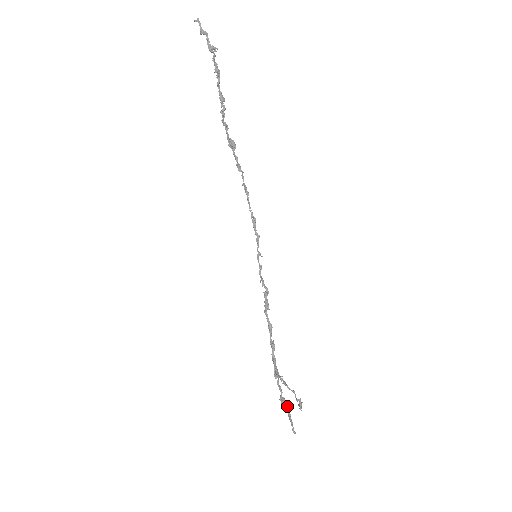
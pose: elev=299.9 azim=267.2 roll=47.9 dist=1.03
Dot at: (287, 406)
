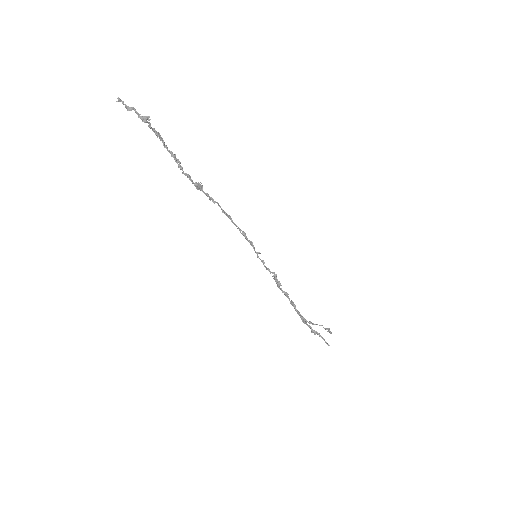
Dot at: (318, 333)
